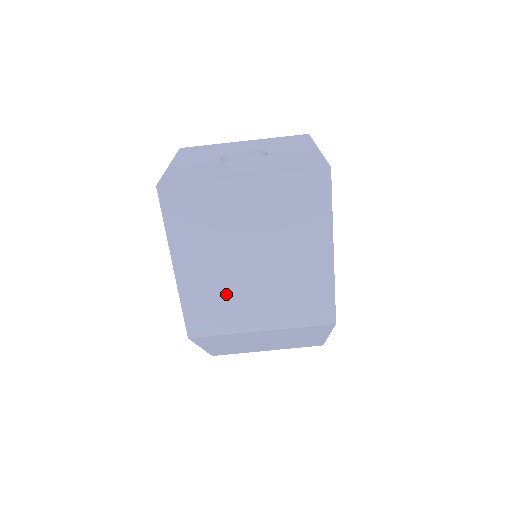
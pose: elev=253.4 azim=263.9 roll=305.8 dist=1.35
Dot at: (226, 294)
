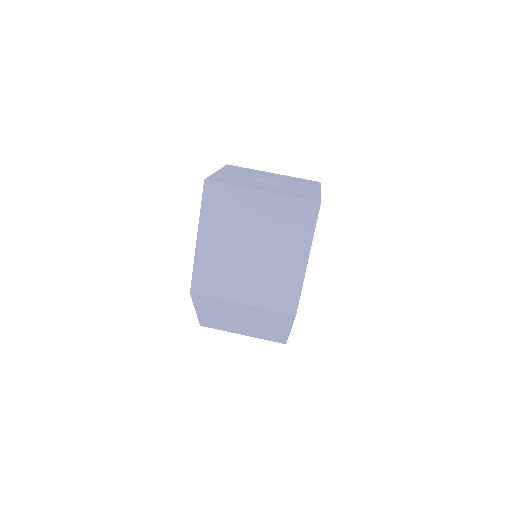
Dot at: (226, 269)
